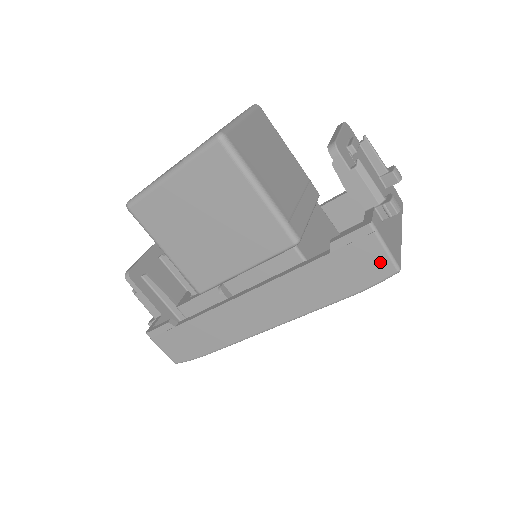
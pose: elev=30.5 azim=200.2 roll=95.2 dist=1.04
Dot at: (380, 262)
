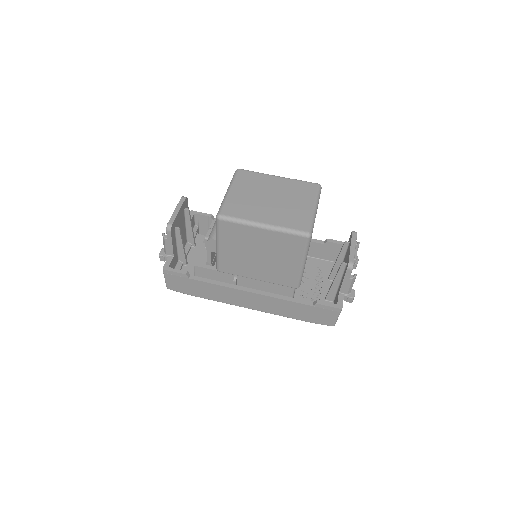
Dot at: (330, 320)
